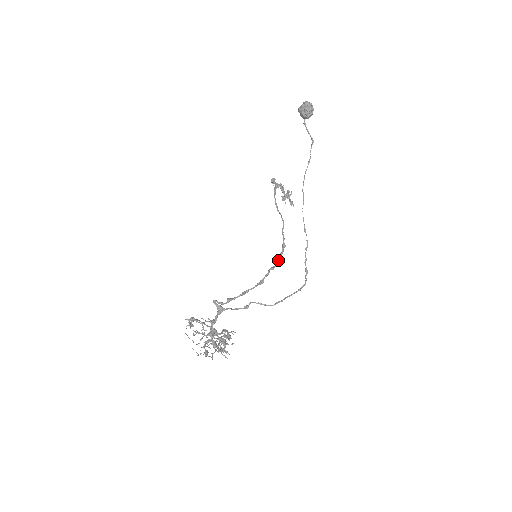
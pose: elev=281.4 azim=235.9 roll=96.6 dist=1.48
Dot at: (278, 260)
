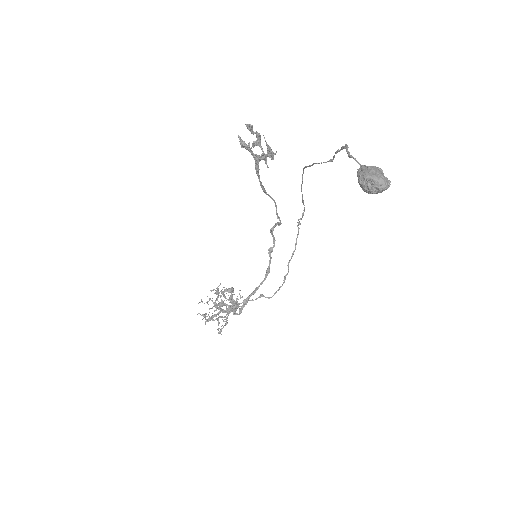
Dot at: (274, 237)
